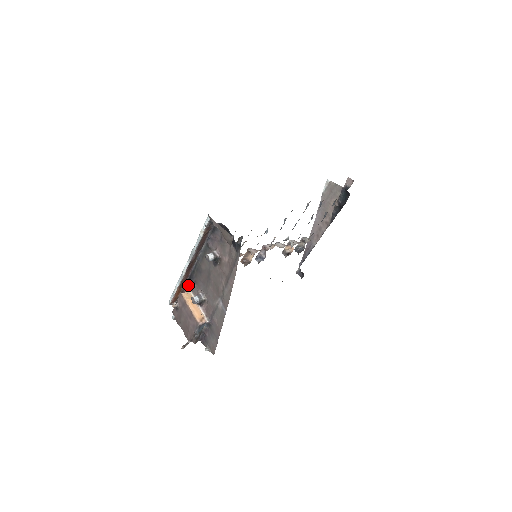
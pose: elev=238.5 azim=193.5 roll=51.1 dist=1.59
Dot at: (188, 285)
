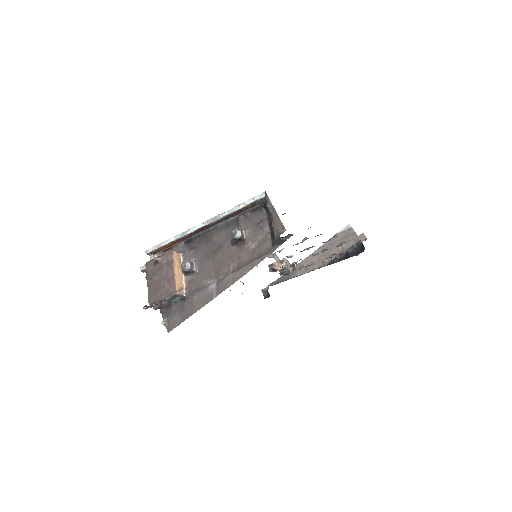
Dot at: (182, 246)
